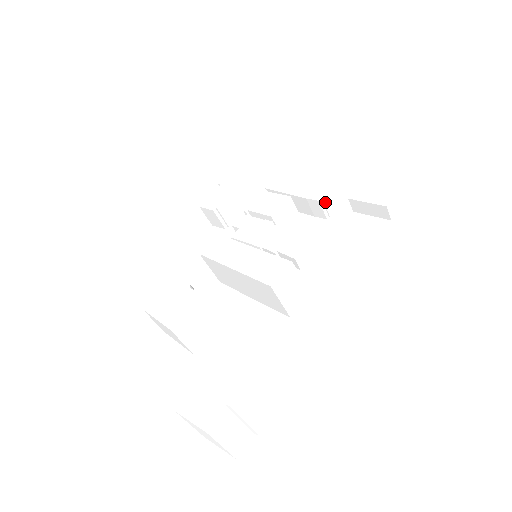
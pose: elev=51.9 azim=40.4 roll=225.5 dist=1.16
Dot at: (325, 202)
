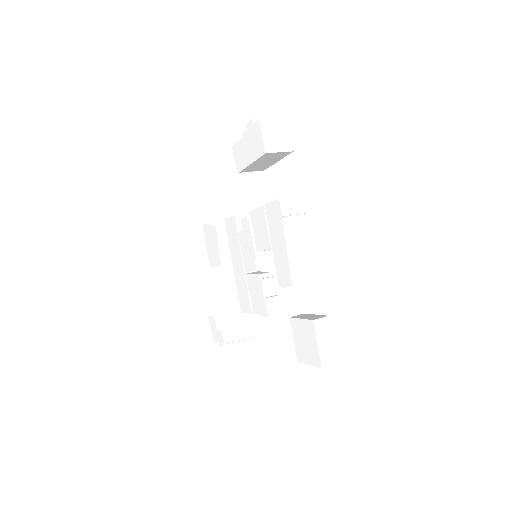
Dot at: occluded
